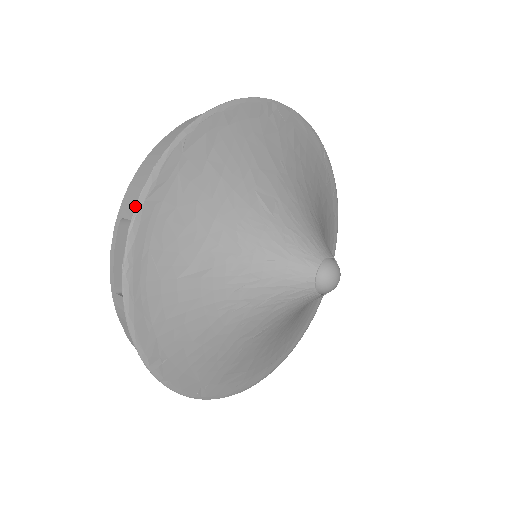
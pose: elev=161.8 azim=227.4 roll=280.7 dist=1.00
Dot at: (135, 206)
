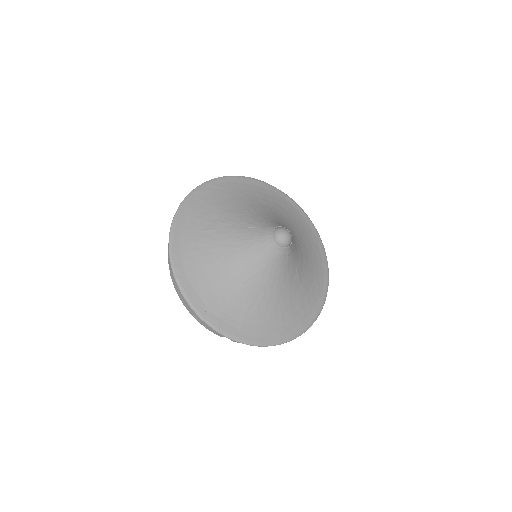
Dot at: (185, 197)
